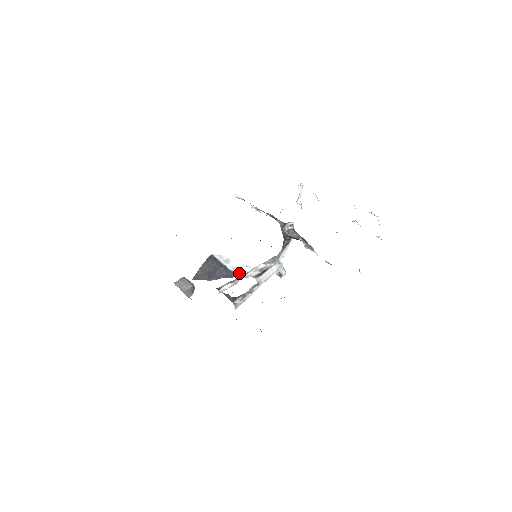
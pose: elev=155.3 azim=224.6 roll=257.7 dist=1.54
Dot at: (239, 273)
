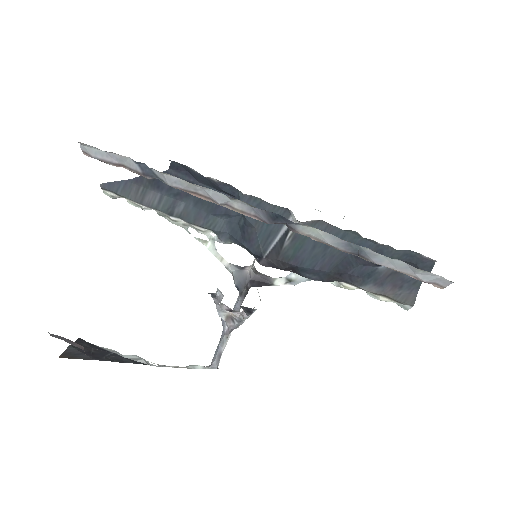
Dot at: (145, 362)
